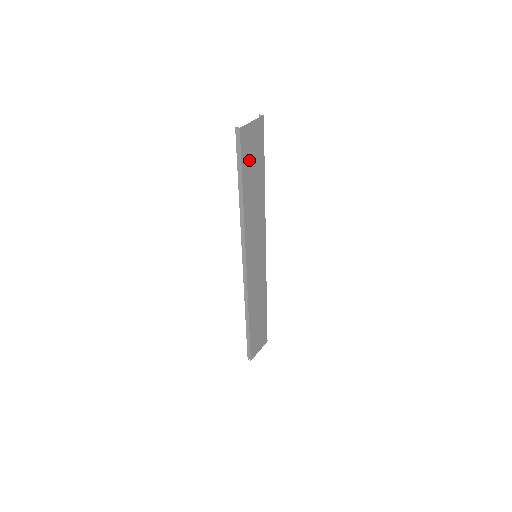
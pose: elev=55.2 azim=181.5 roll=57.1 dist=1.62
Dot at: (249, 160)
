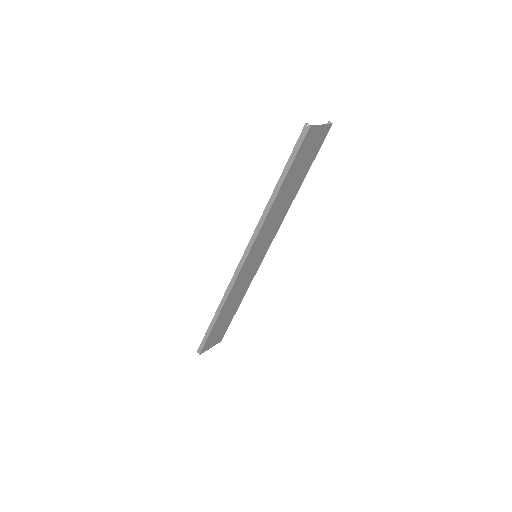
Dot at: (300, 161)
